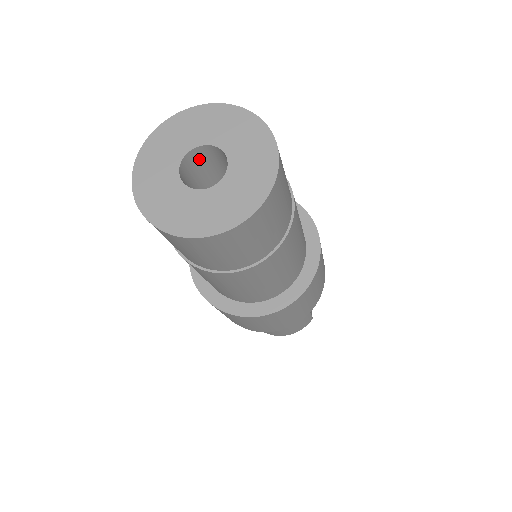
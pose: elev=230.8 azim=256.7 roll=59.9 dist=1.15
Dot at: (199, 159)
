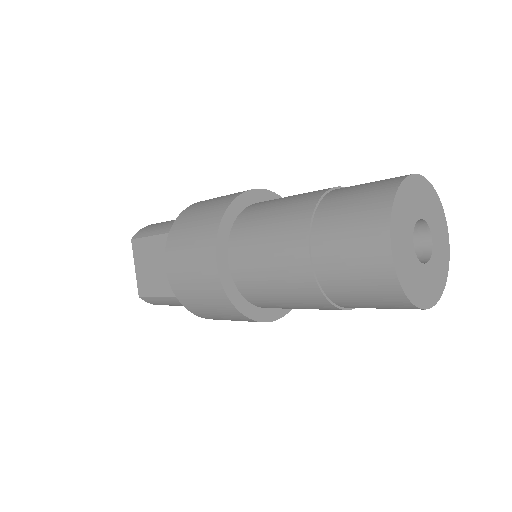
Dot at: occluded
